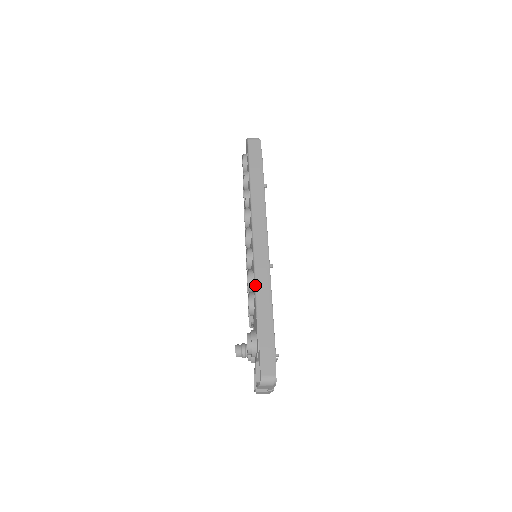
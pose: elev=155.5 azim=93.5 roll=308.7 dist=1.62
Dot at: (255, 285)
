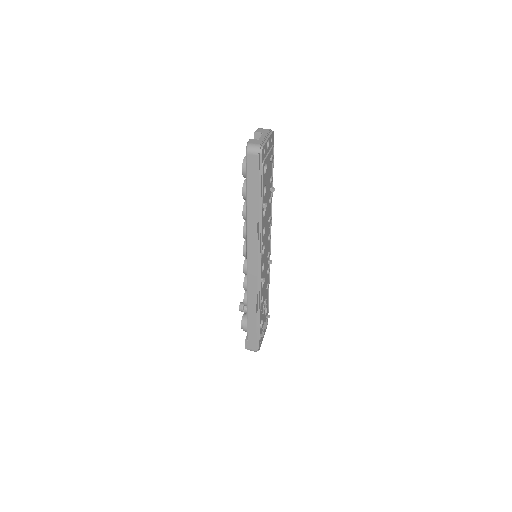
Dot at: (247, 298)
